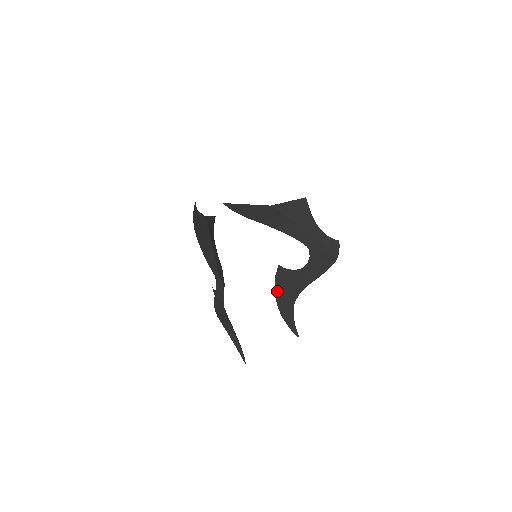
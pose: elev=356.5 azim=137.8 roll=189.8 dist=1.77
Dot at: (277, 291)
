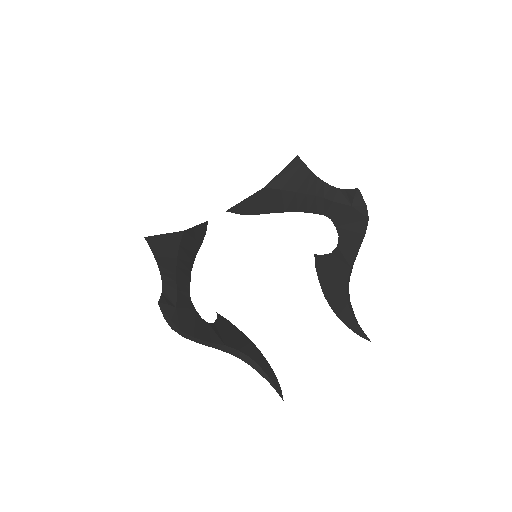
Dot at: (323, 288)
